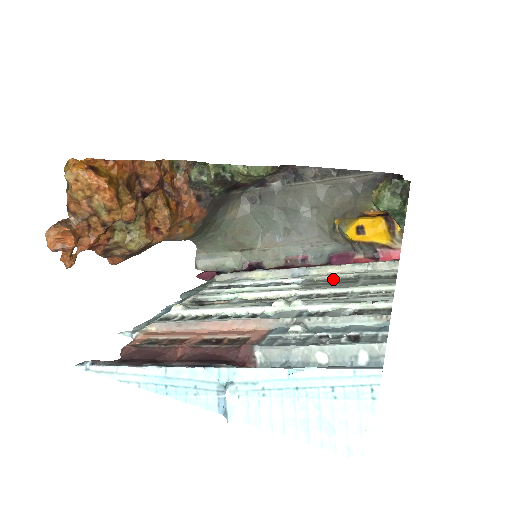
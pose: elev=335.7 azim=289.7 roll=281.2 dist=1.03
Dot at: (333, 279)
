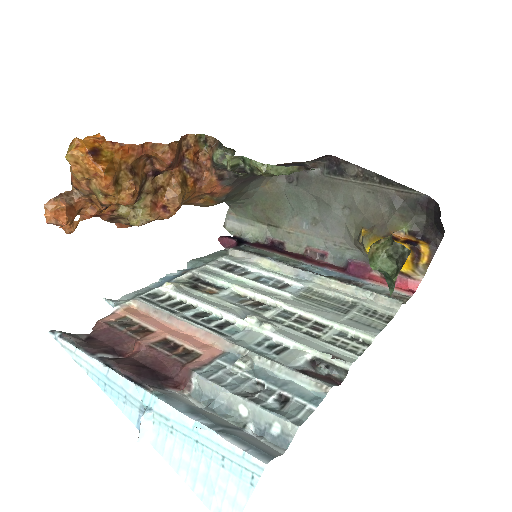
Dot at: (331, 296)
